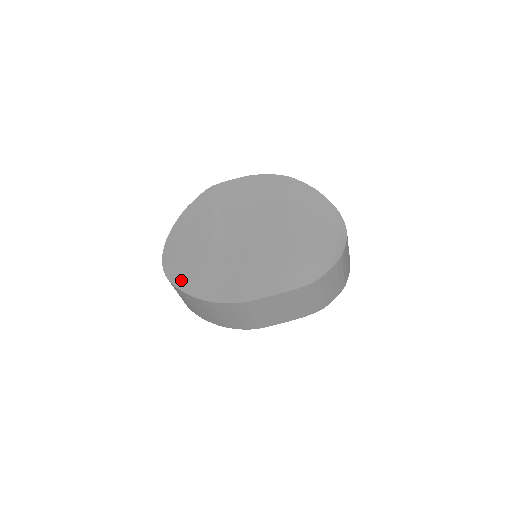
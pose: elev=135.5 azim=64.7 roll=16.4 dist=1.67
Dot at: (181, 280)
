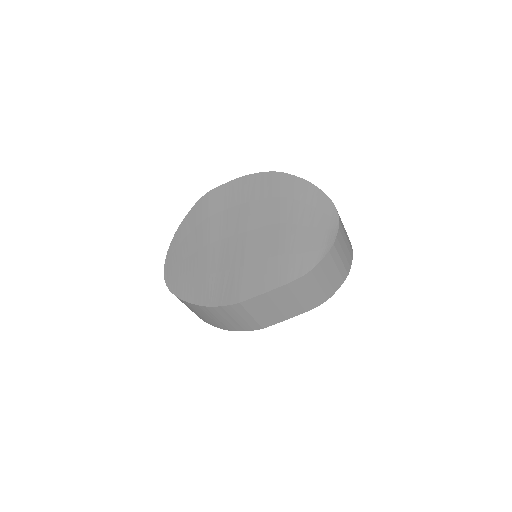
Dot at: (180, 289)
